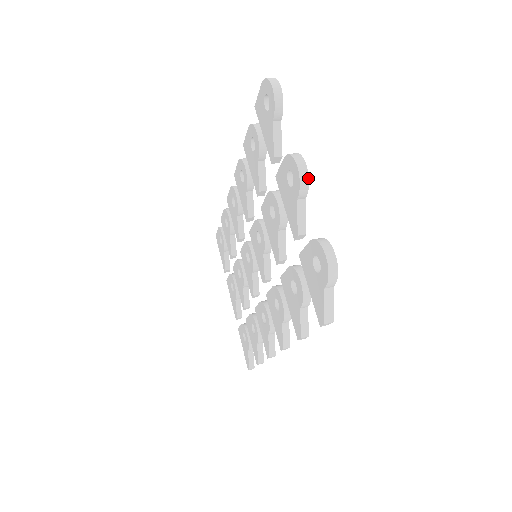
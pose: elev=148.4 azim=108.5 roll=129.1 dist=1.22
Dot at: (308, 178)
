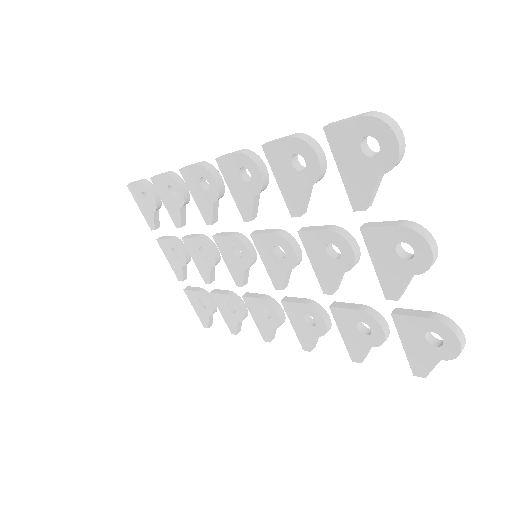
Dot at: (436, 258)
